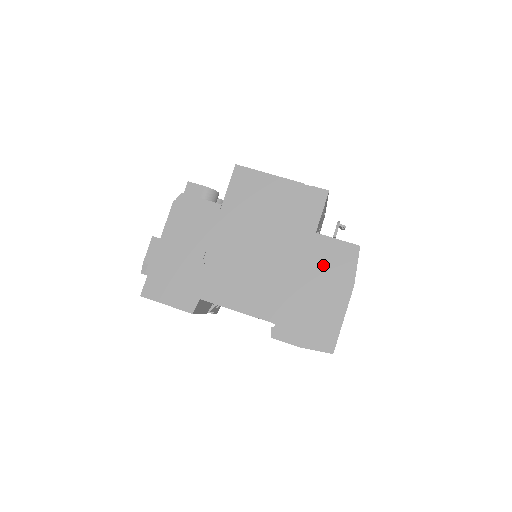
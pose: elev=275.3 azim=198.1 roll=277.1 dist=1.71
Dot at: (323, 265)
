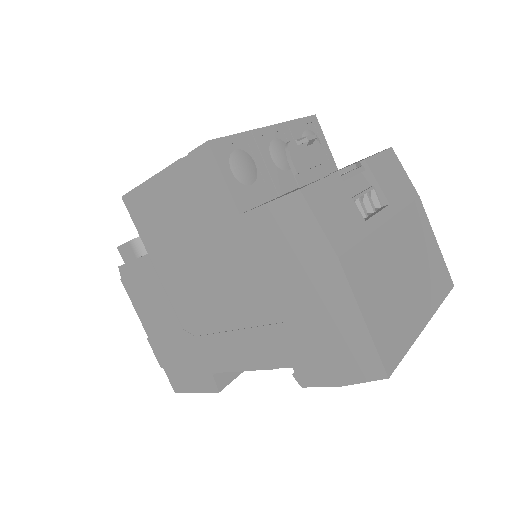
Dot at: (280, 255)
